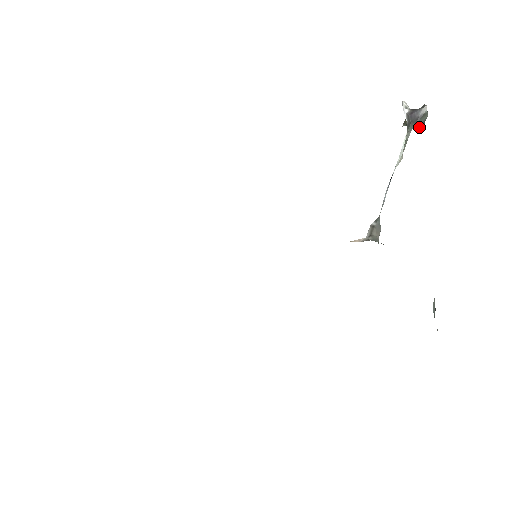
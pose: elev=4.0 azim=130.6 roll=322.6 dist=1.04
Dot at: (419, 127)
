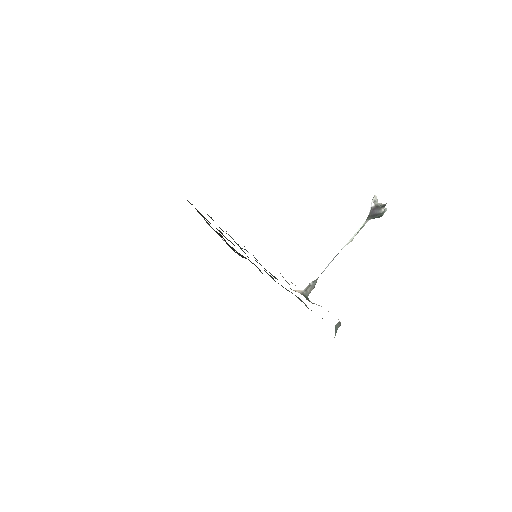
Dot at: occluded
